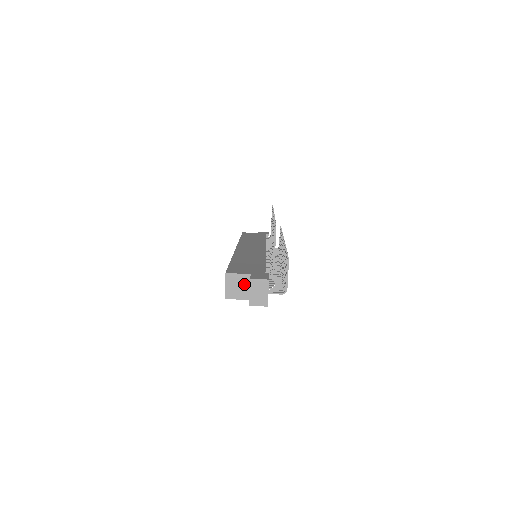
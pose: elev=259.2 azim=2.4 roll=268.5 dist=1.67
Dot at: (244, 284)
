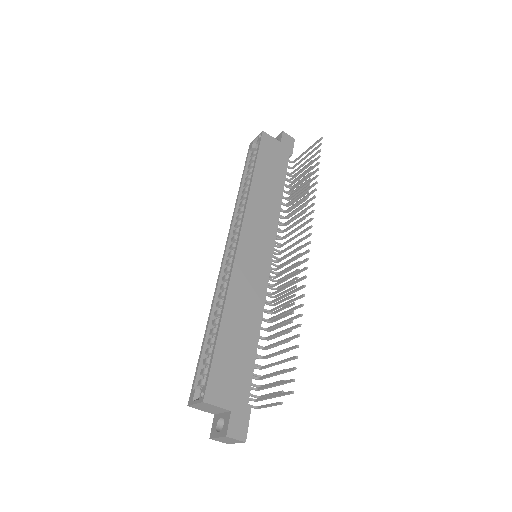
Dot at: (217, 410)
